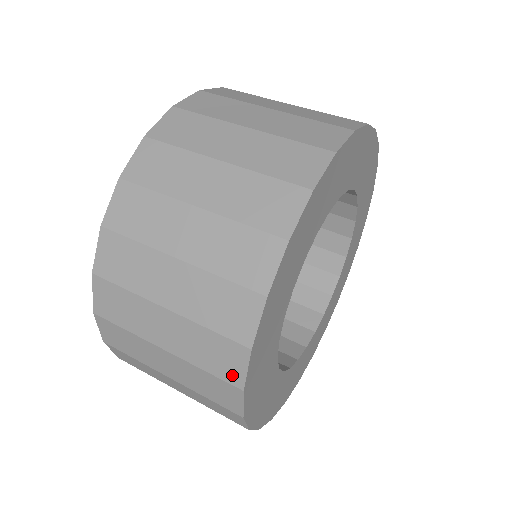
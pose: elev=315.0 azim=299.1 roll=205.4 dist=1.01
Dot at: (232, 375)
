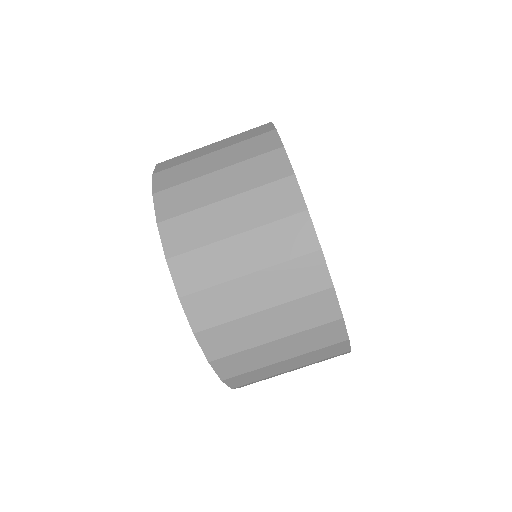
Dot at: (331, 315)
